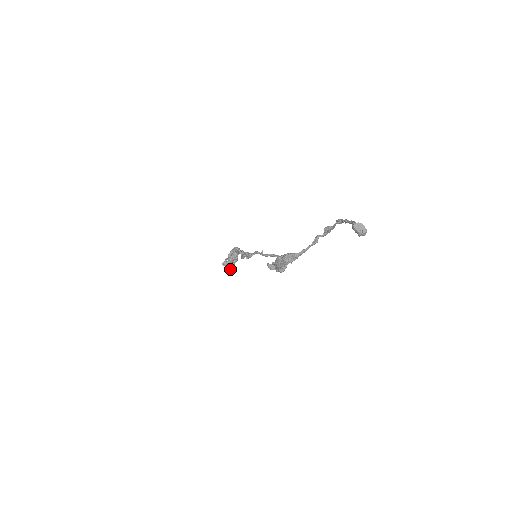
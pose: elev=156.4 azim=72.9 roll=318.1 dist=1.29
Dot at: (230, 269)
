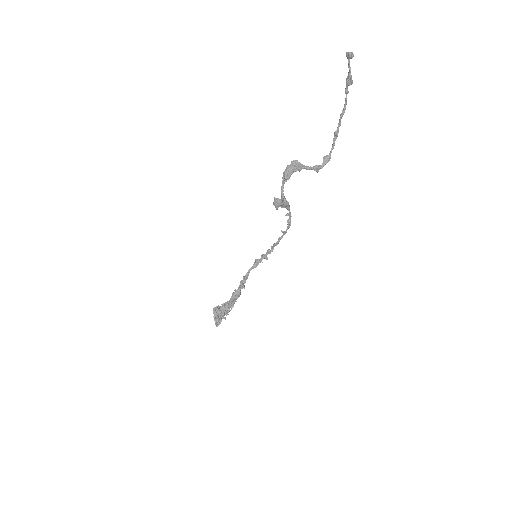
Dot at: (218, 318)
